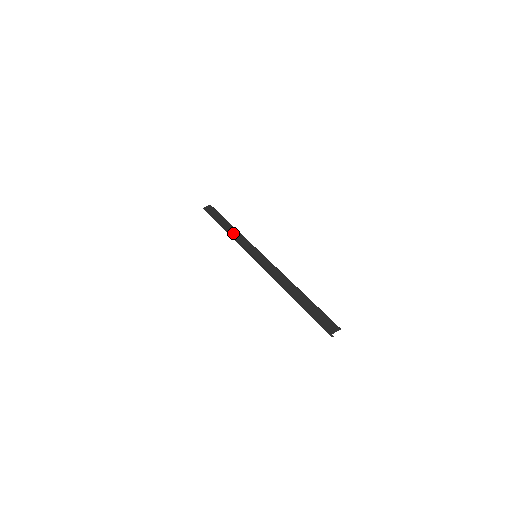
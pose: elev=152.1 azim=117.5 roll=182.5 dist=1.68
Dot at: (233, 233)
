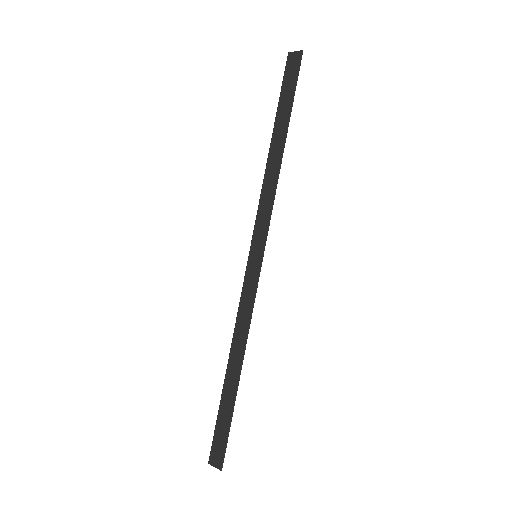
Dot at: (270, 173)
